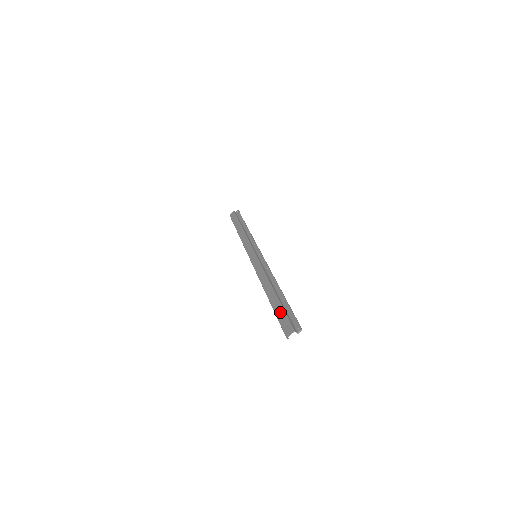
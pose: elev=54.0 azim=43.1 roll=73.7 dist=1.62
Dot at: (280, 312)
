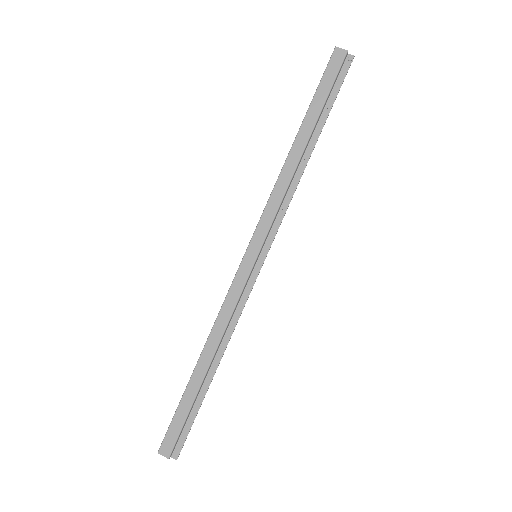
Dot at: (183, 413)
